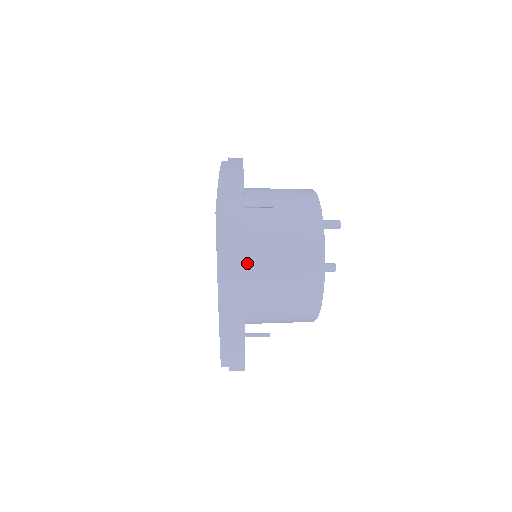
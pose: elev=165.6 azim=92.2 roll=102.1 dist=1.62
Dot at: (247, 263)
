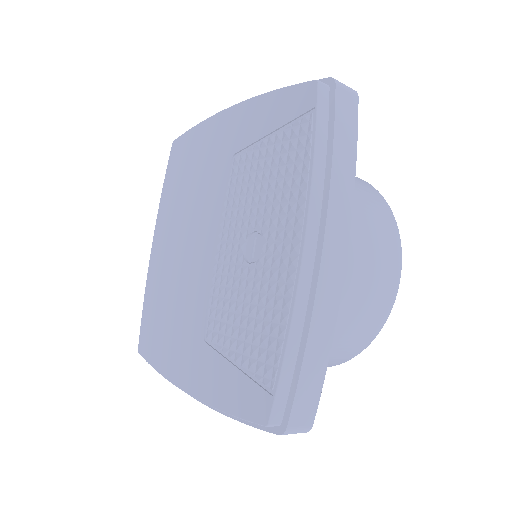
Dot at: occluded
